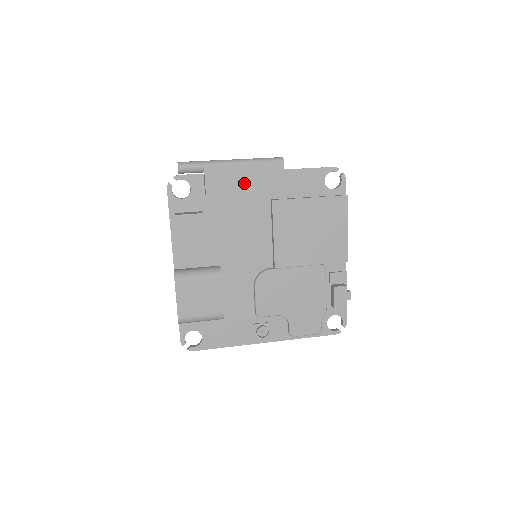
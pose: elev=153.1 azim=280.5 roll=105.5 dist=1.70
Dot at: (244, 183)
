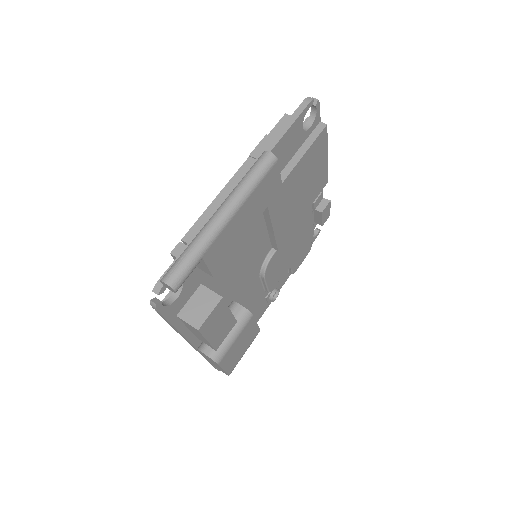
Dot at: (245, 224)
